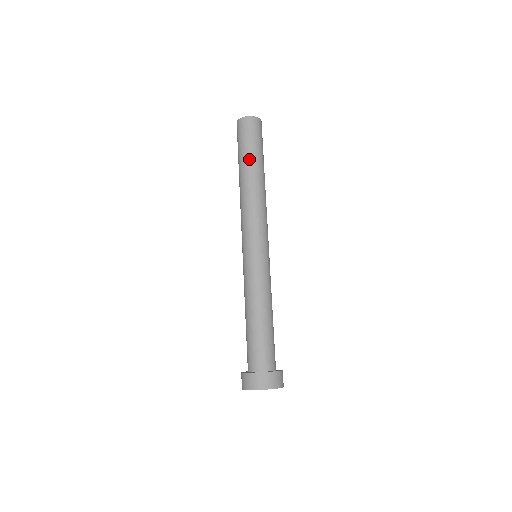
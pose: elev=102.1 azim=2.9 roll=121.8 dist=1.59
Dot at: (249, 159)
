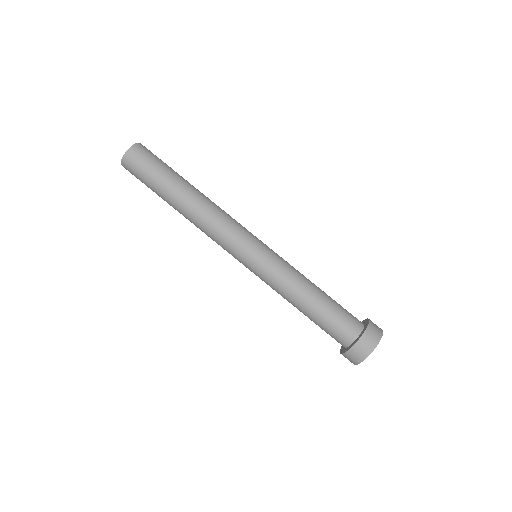
Dot at: (175, 178)
